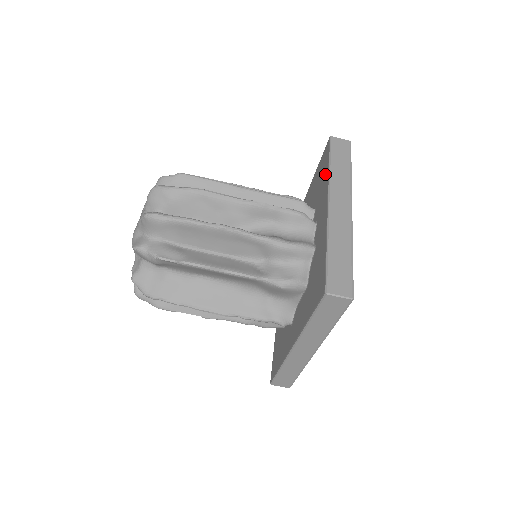
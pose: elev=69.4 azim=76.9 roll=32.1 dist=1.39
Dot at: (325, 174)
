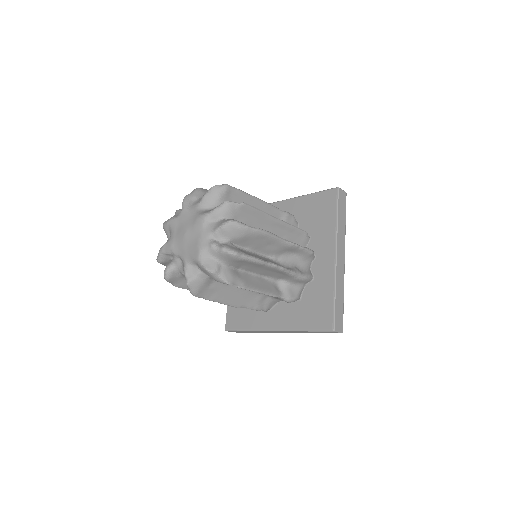
Dot at: (330, 221)
